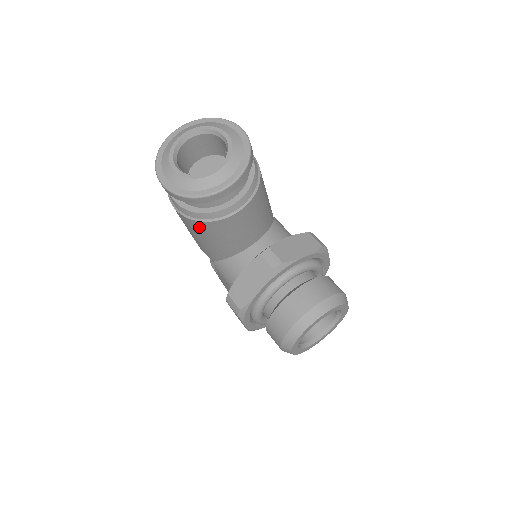
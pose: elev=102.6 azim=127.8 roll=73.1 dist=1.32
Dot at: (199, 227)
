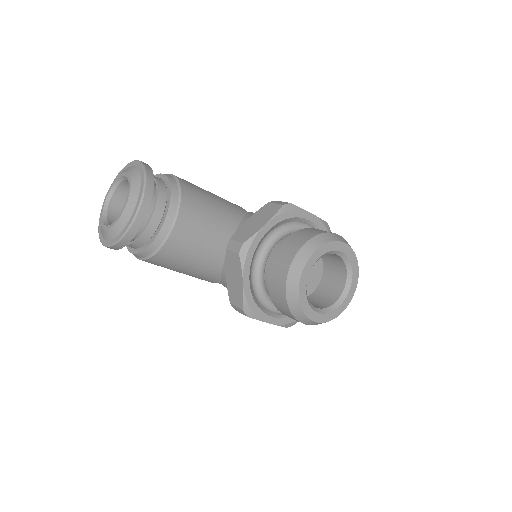
Dot at: (162, 261)
